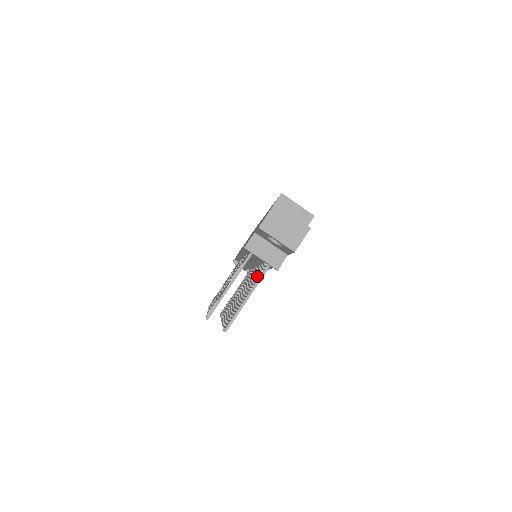
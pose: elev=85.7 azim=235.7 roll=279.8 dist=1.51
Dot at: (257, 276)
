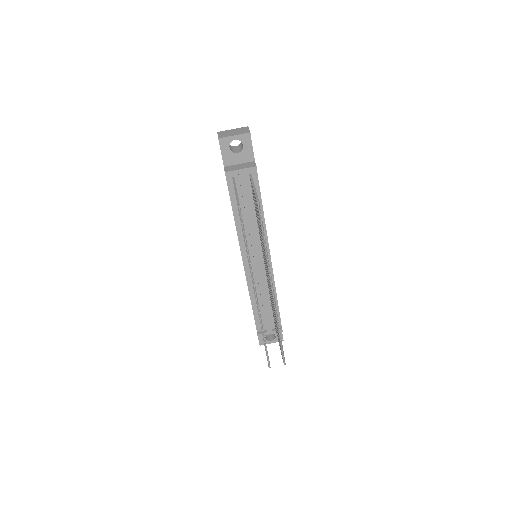
Dot at: occluded
